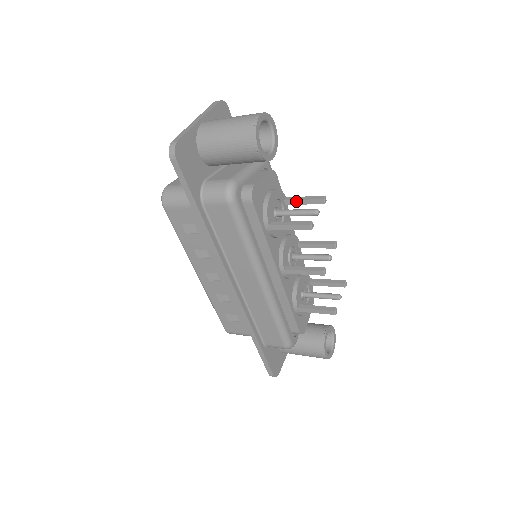
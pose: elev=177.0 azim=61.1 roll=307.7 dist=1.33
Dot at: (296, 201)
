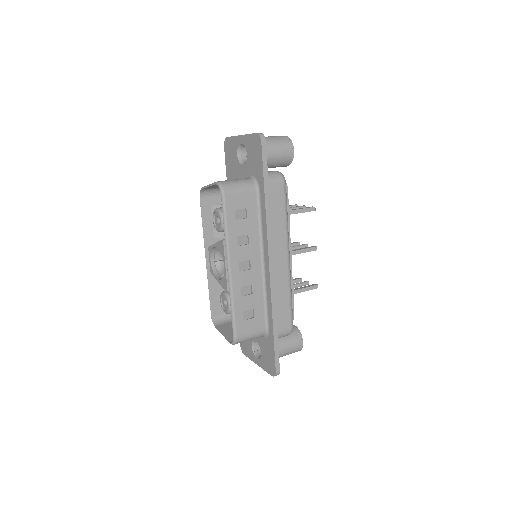
Dot at: occluded
